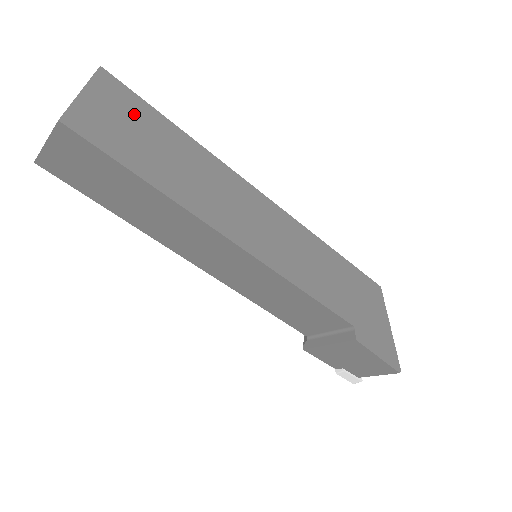
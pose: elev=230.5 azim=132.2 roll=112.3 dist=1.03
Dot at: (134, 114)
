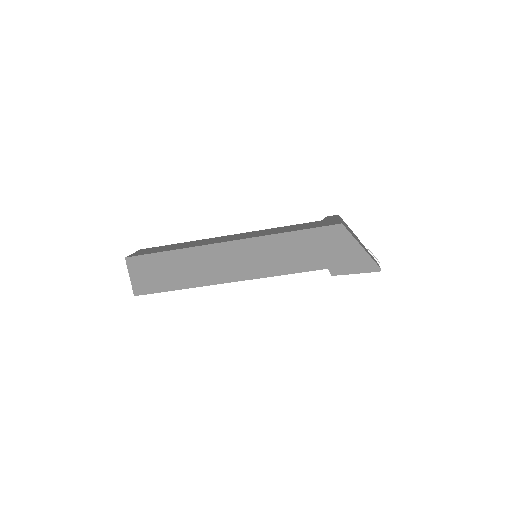
Dot at: (150, 265)
